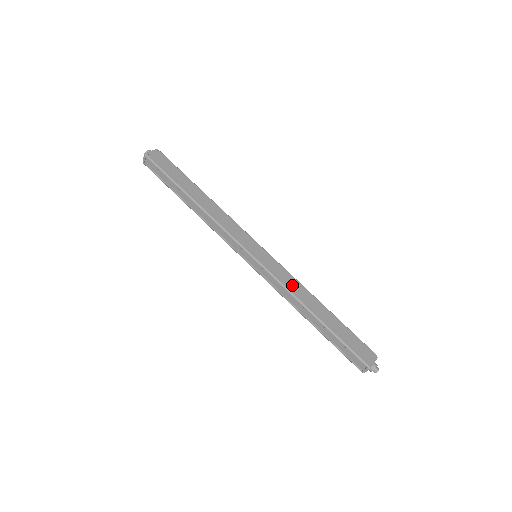
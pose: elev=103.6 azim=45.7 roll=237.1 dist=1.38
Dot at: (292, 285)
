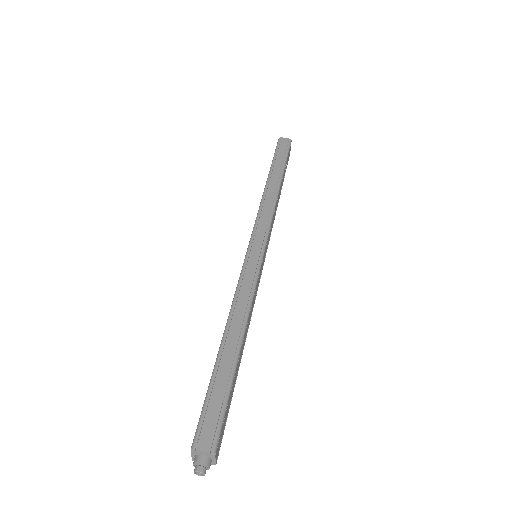
Dot at: (253, 304)
